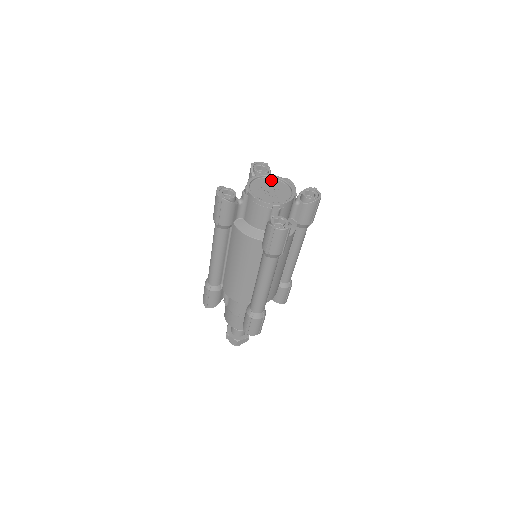
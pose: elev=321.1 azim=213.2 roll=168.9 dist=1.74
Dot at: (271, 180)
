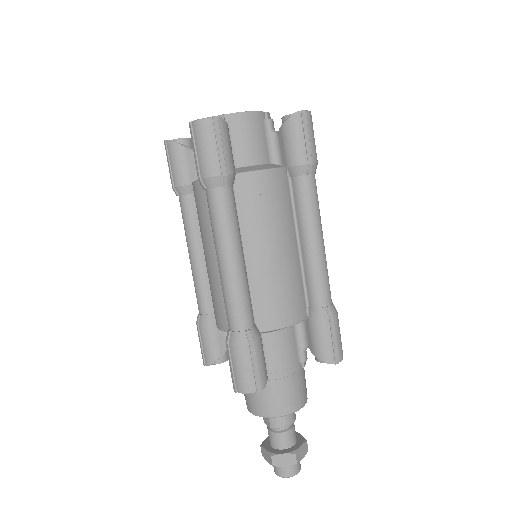
Dot at: occluded
